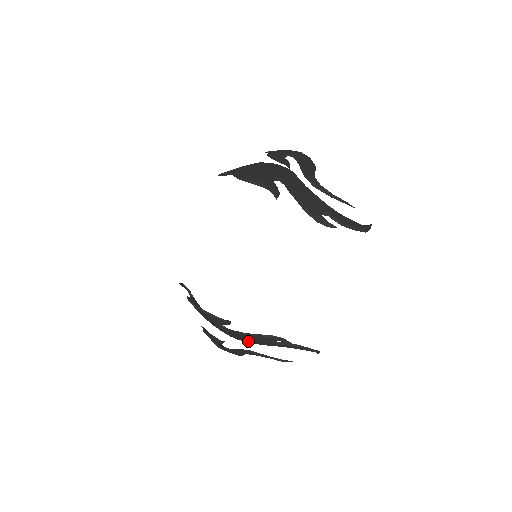
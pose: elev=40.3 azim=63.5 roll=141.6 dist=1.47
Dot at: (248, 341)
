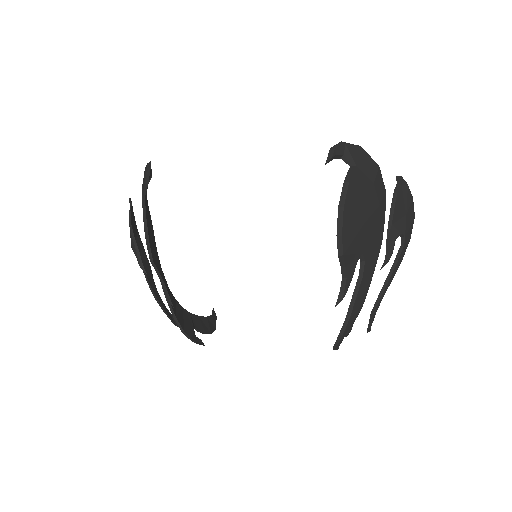
Dot at: occluded
